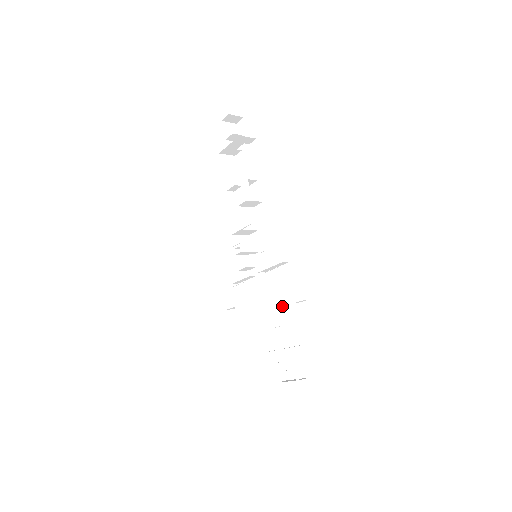
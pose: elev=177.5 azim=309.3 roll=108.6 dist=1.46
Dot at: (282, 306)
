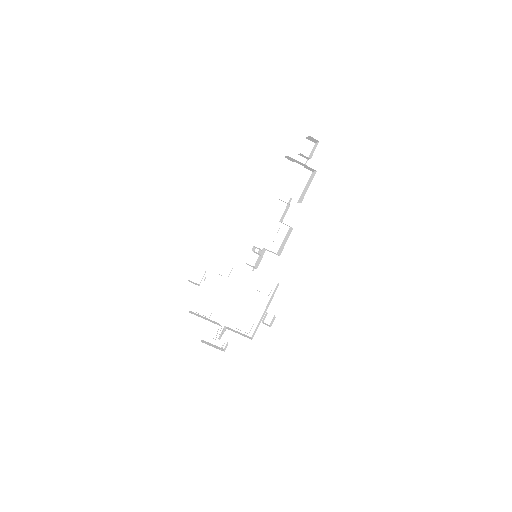
Dot at: (249, 302)
